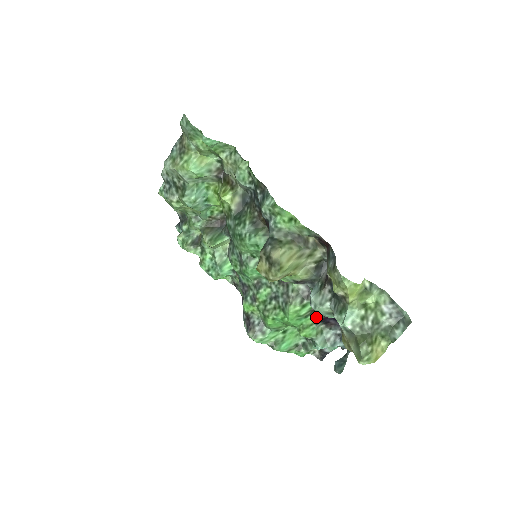
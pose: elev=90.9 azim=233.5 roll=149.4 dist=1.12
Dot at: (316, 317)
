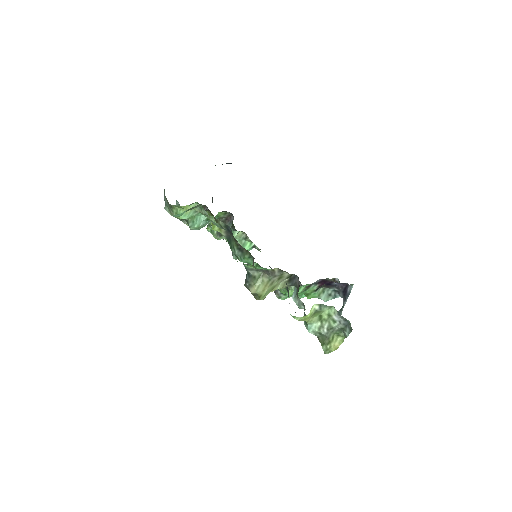
Dot at: (313, 289)
